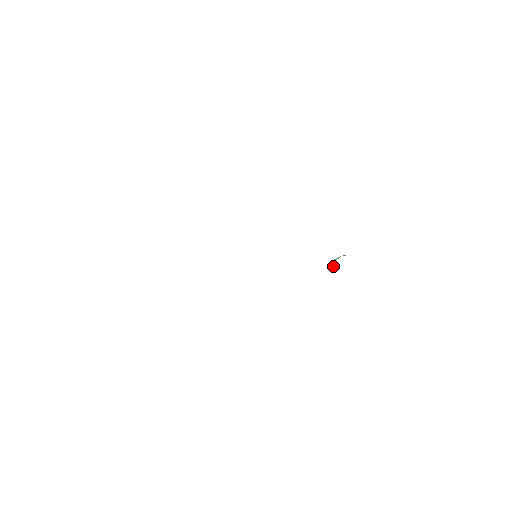
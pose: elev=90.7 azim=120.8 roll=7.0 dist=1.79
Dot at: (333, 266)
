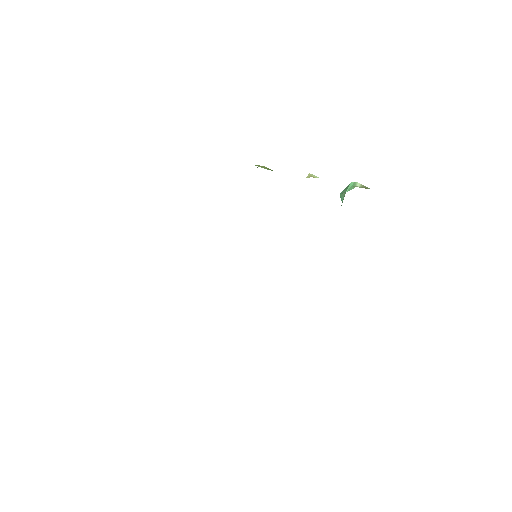
Dot at: occluded
